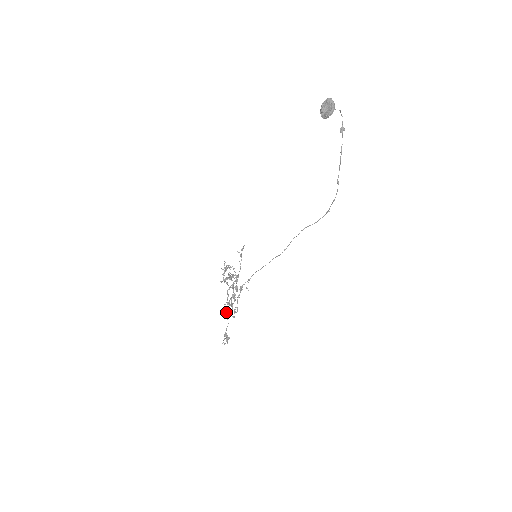
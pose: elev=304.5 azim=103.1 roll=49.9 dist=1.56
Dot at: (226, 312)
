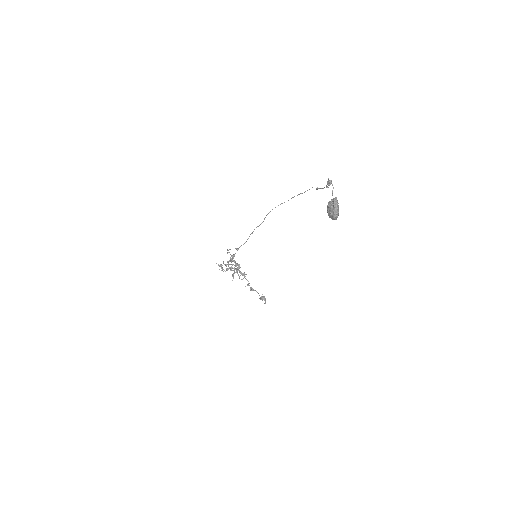
Dot at: (251, 289)
